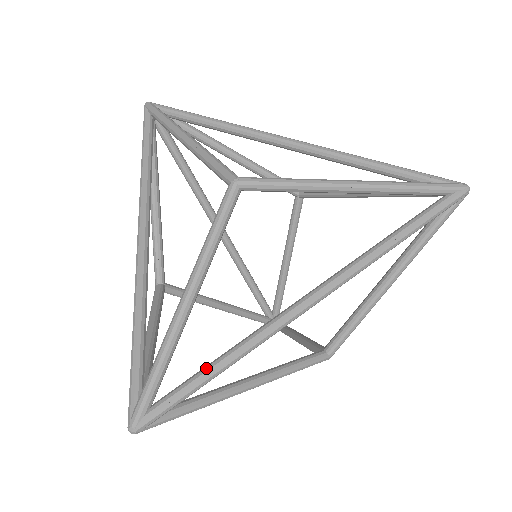
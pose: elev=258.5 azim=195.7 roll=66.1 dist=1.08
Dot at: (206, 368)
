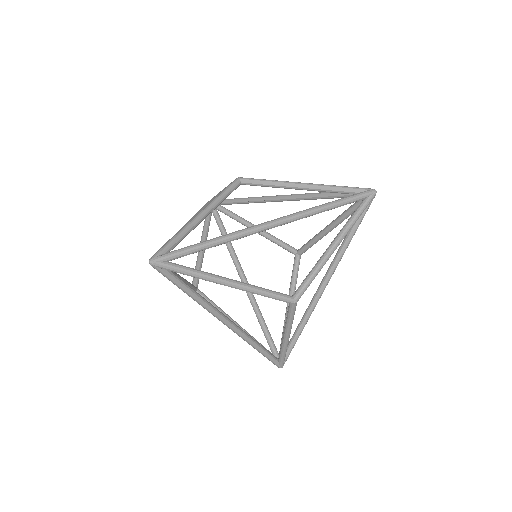
Dot at: (202, 242)
